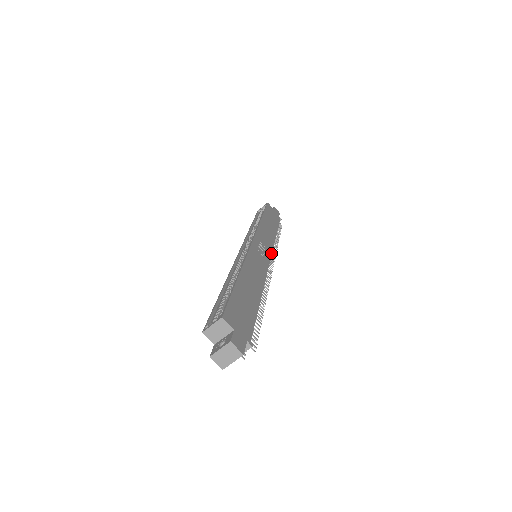
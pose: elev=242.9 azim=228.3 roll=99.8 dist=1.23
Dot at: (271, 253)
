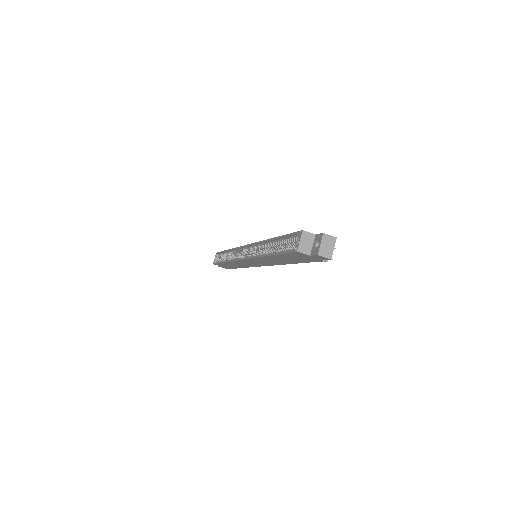
Dot at: occluded
